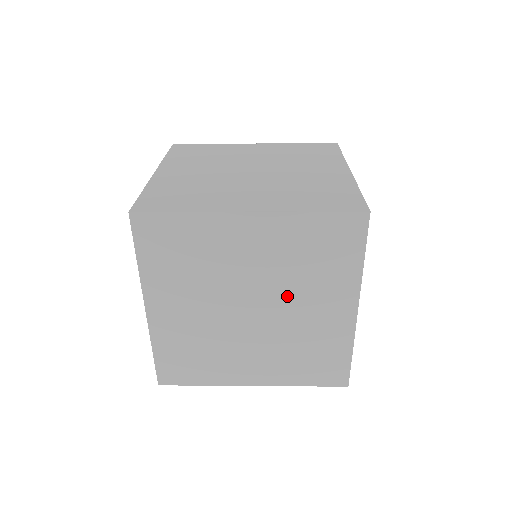
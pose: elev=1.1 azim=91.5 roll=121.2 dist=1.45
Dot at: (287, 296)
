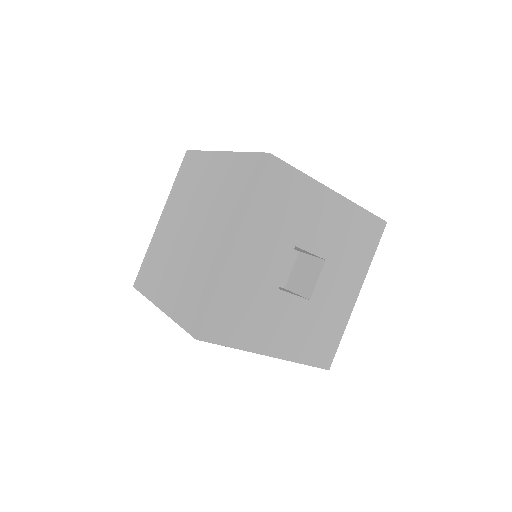
Dot at: occluded
